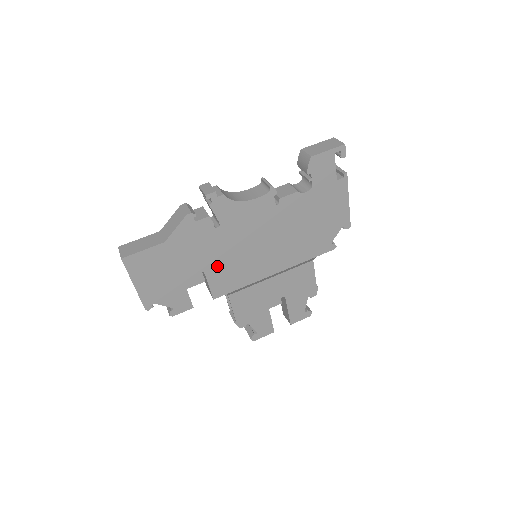
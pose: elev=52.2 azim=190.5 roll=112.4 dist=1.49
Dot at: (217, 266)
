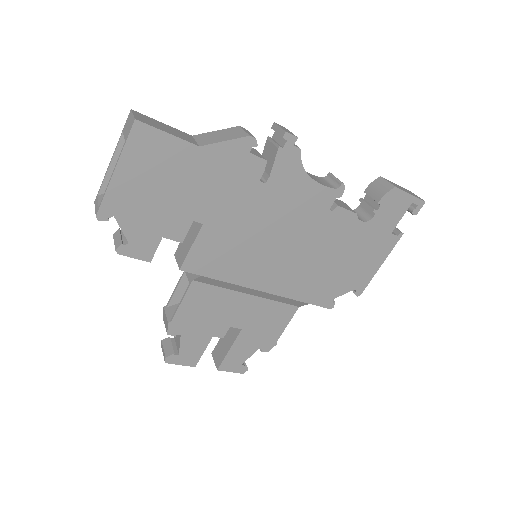
Dot at: (221, 230)
